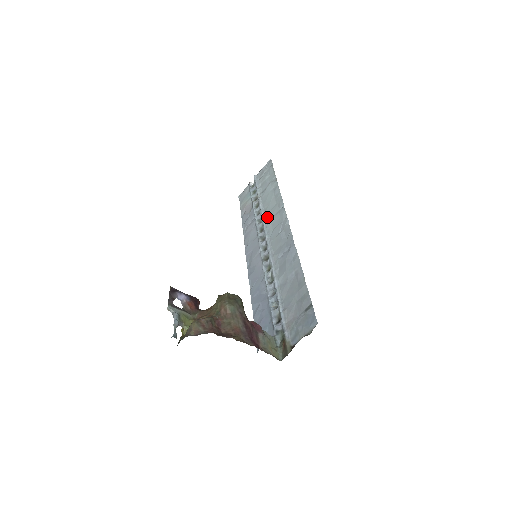
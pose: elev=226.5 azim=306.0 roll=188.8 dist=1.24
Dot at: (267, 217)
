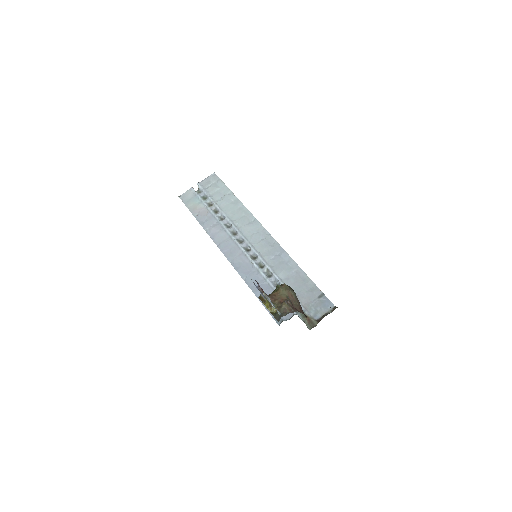
Dot at: (237, 224)
